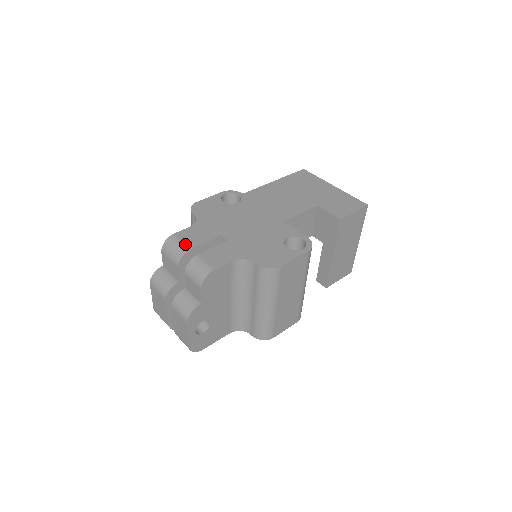
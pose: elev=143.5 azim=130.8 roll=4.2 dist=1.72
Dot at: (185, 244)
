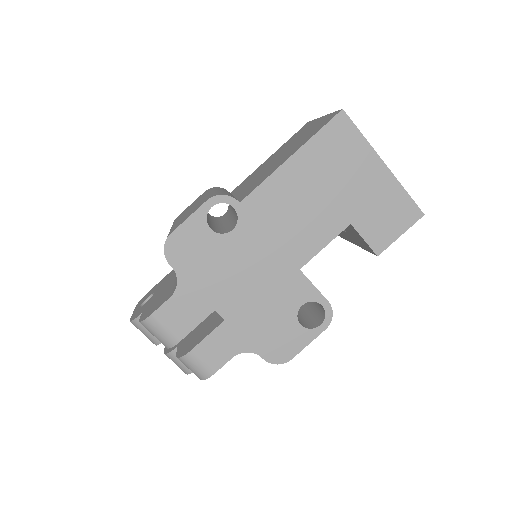
Dot at: (171, 334)
